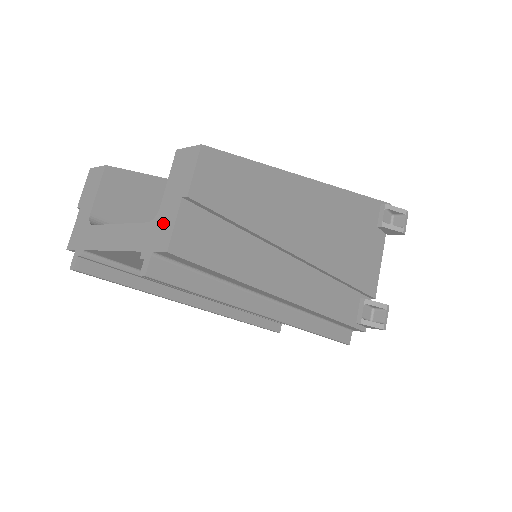
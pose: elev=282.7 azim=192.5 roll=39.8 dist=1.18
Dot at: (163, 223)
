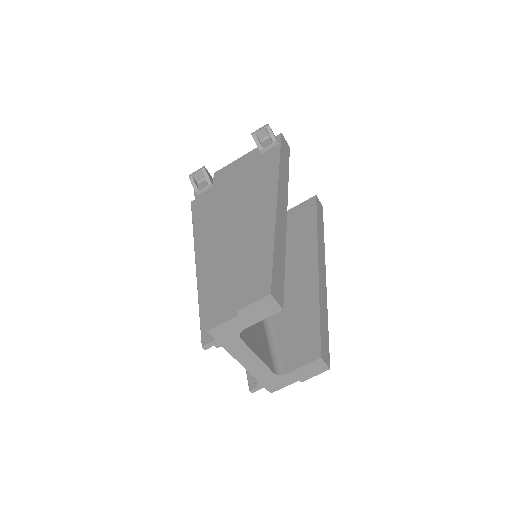
Dot at: (281, 382)
